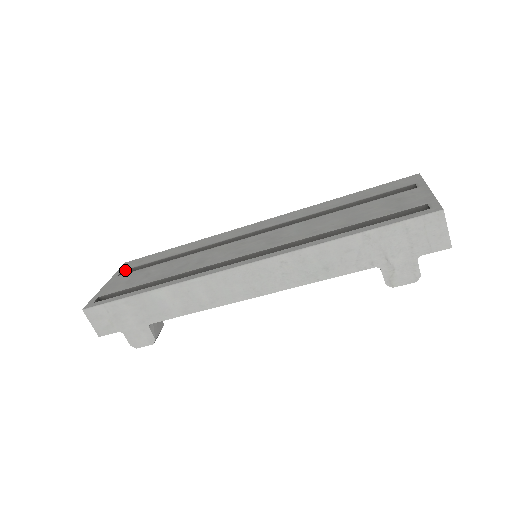
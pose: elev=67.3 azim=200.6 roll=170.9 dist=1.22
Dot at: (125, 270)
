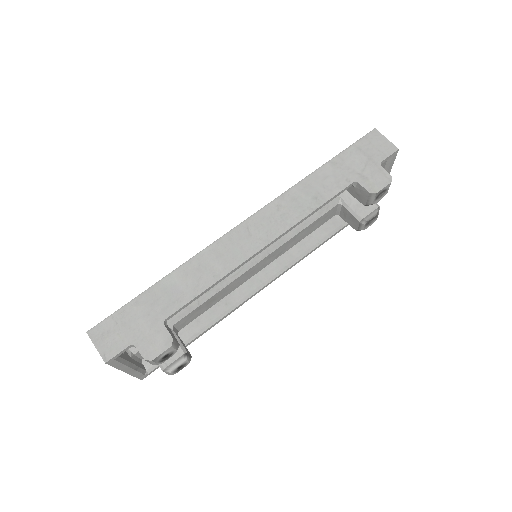
Dot at: occluded
